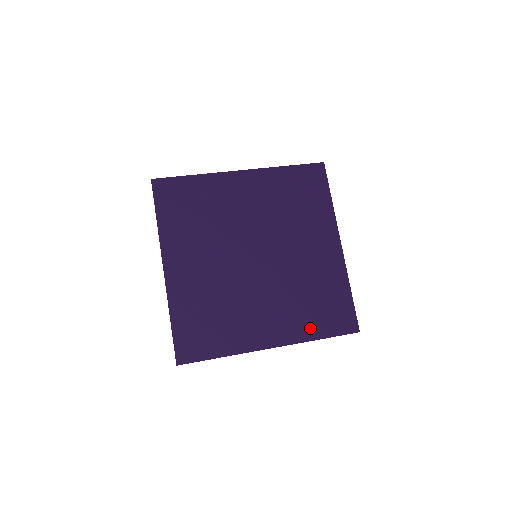
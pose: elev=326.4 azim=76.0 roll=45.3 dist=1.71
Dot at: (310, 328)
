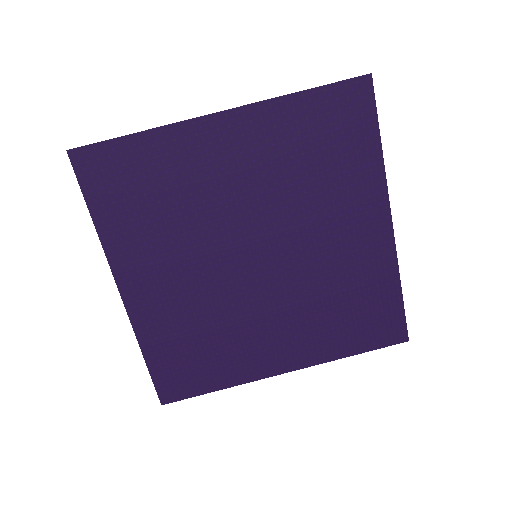
Dot at: (338, 344)
